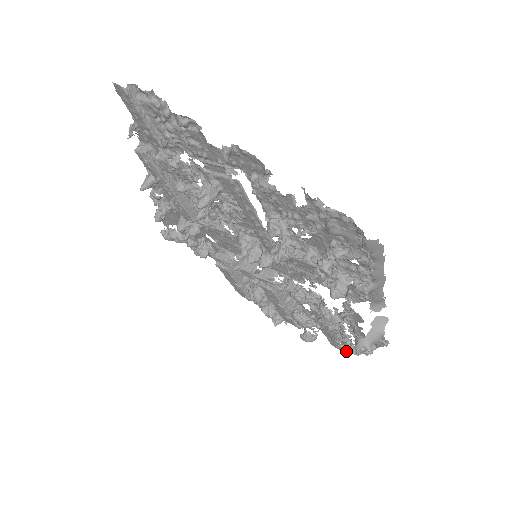
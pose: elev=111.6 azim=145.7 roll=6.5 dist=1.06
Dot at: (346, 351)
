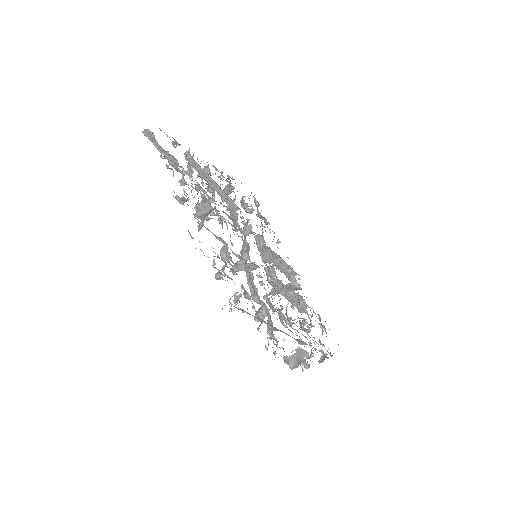
Dot at: (324, 354)
